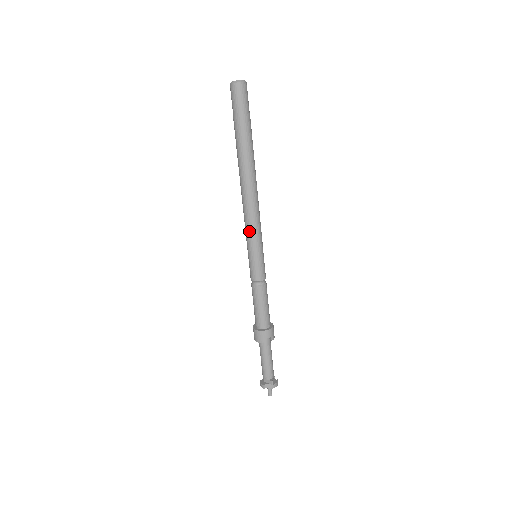
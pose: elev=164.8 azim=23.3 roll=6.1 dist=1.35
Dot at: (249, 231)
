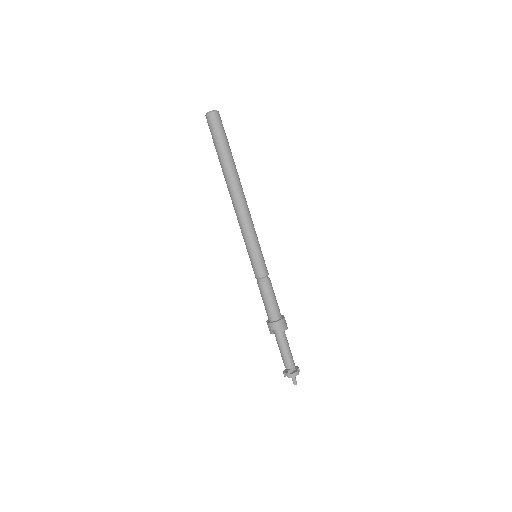
Dot at: (242, 235)
